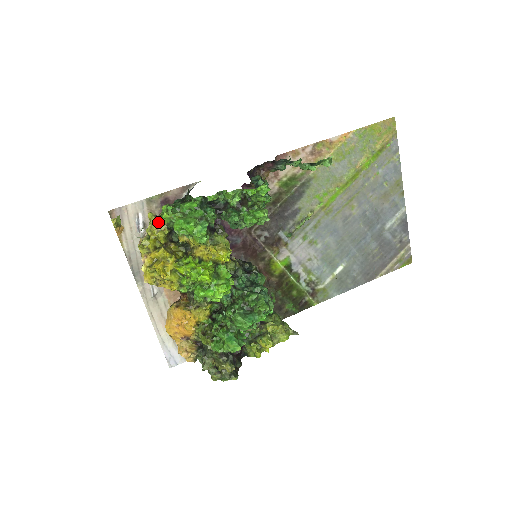
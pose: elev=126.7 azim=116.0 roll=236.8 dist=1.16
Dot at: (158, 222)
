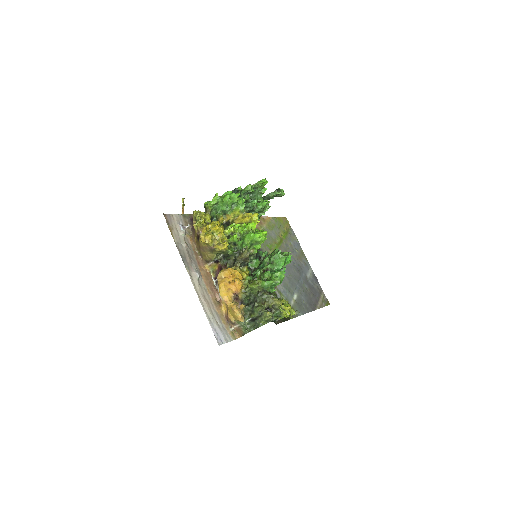
Dot at: (203, 212)
